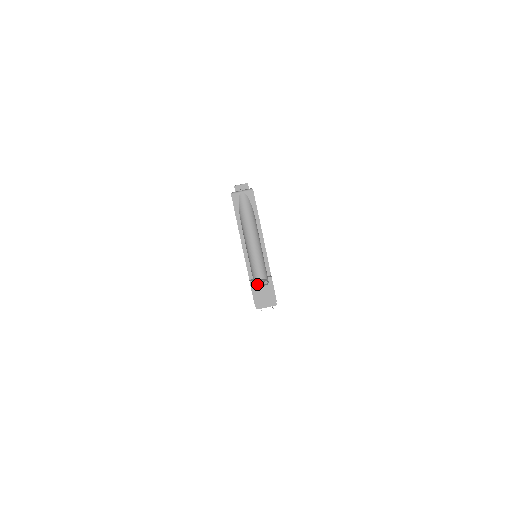
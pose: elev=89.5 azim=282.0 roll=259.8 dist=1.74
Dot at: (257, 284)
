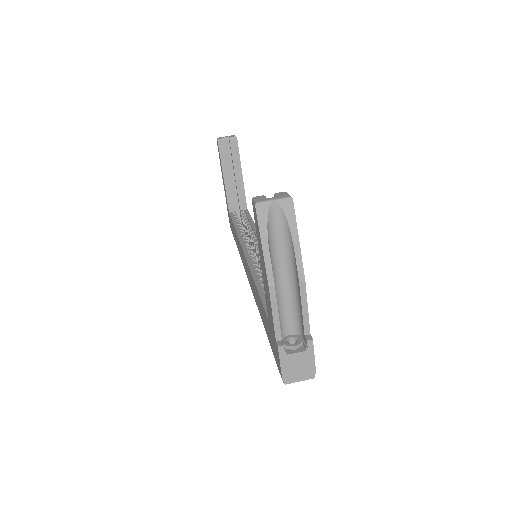
Dot at: (287, 347)
